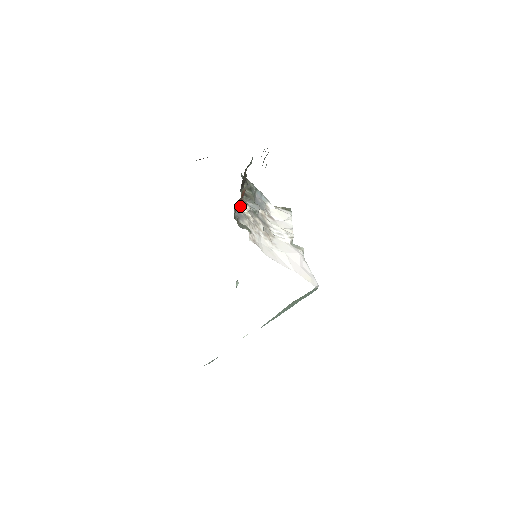
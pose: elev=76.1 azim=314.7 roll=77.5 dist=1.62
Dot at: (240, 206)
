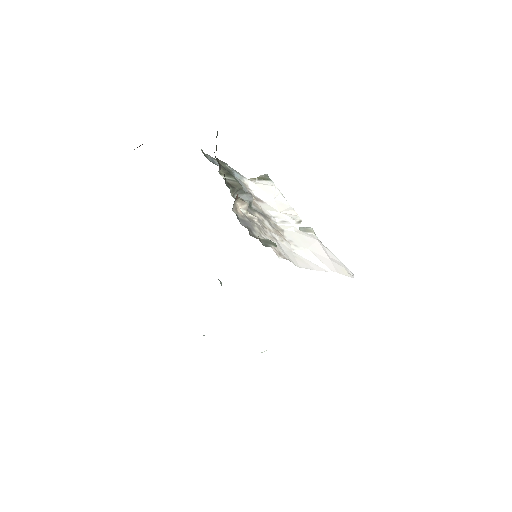
Dot at: (237, 207)
